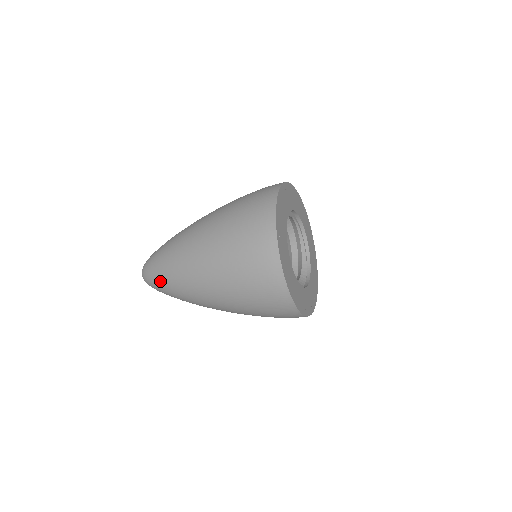
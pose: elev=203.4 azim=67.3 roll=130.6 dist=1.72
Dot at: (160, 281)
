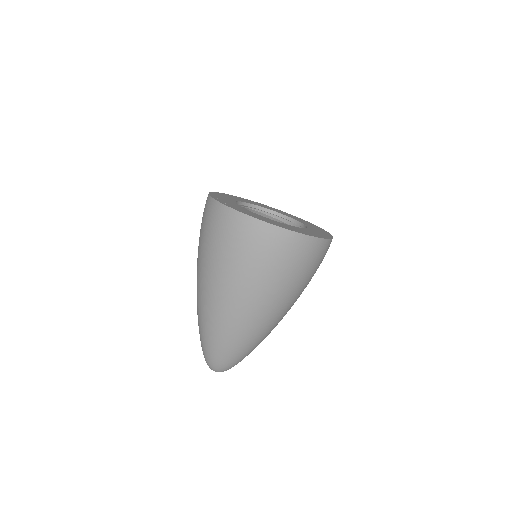
Dot at: (219, 350)
